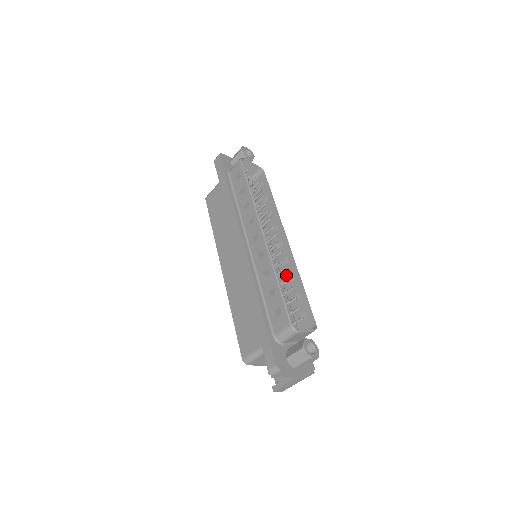
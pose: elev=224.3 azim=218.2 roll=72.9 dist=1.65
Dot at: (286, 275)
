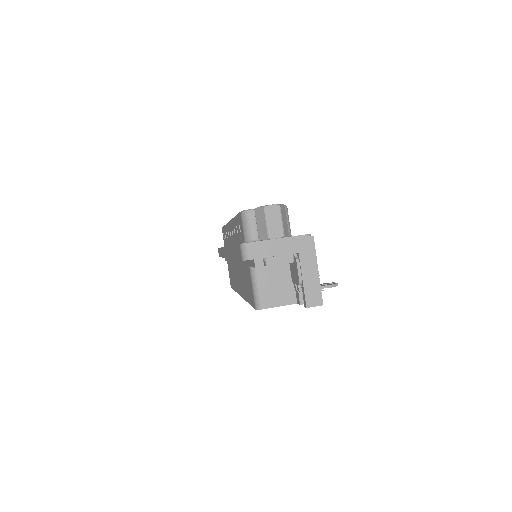
Dot at: occluded
